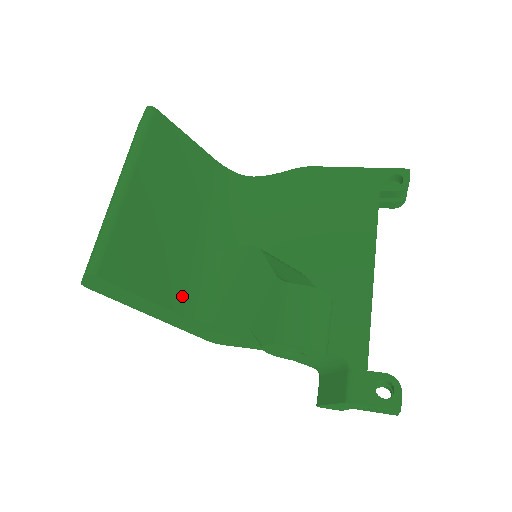
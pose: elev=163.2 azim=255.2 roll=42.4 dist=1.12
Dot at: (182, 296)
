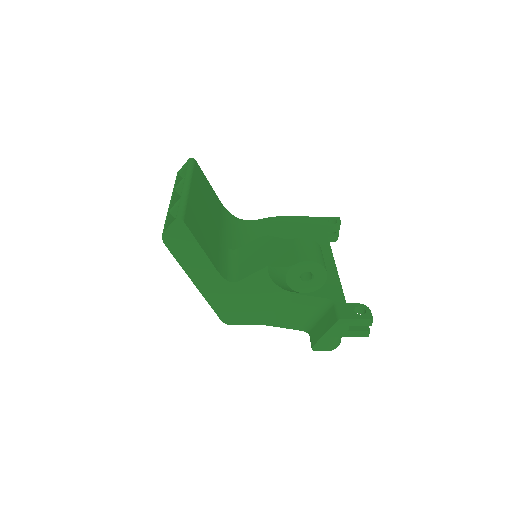
Dot at: (218, 263)
